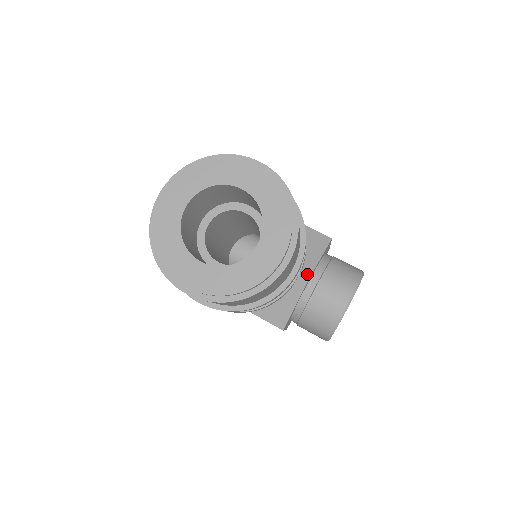
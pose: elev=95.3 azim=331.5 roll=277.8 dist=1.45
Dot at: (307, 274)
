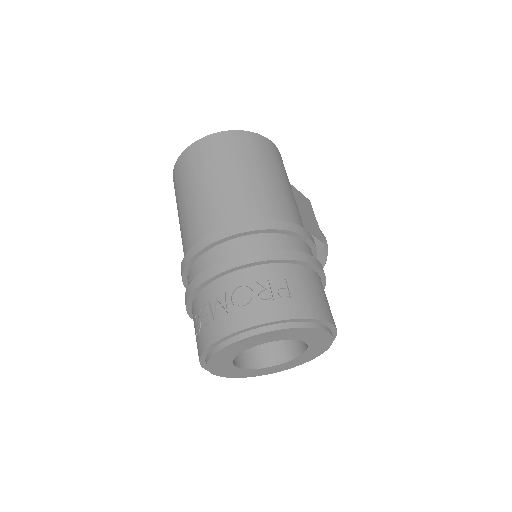
Dot at: occluded
